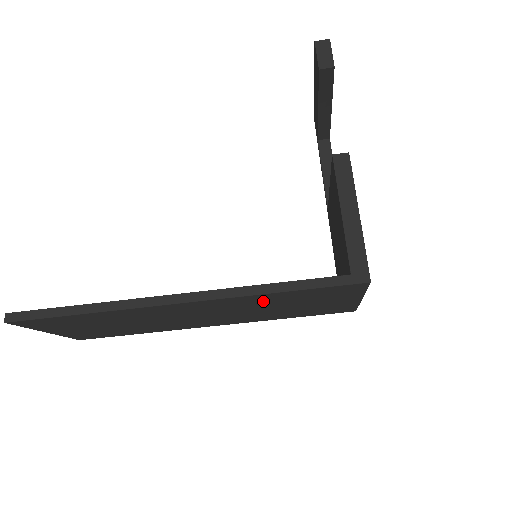
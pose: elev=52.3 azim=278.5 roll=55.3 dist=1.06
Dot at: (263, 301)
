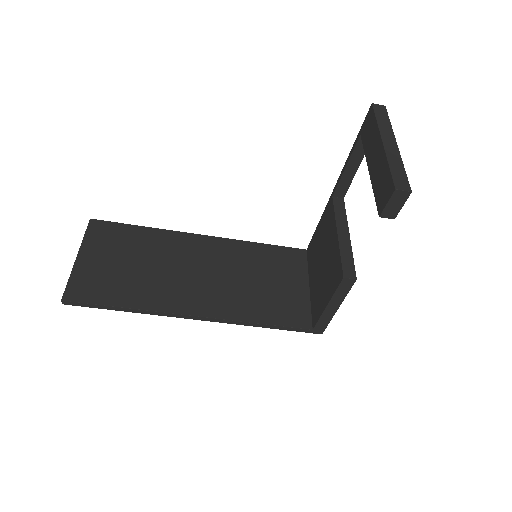
Dot at: occluded
